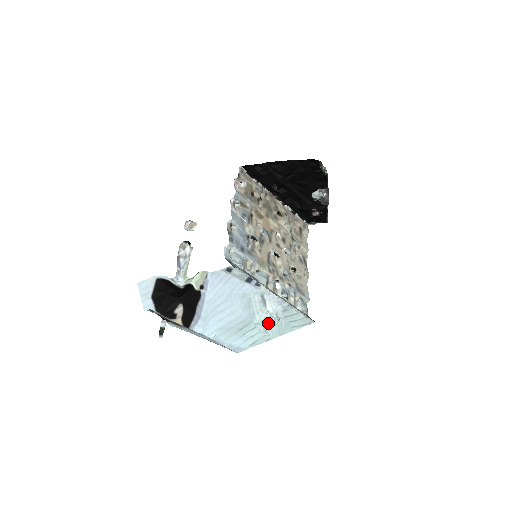
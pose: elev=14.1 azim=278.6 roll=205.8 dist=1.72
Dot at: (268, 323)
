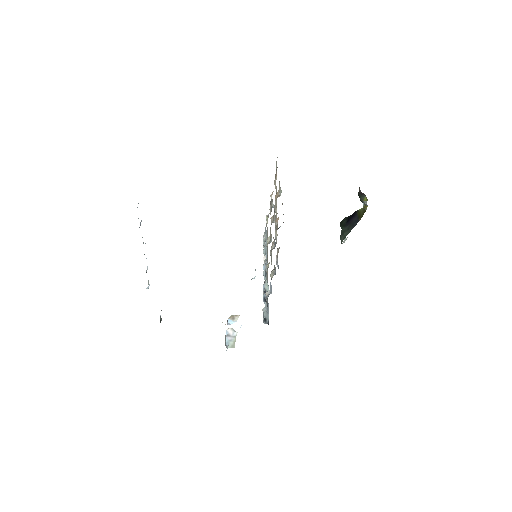
Dot at: occluded
